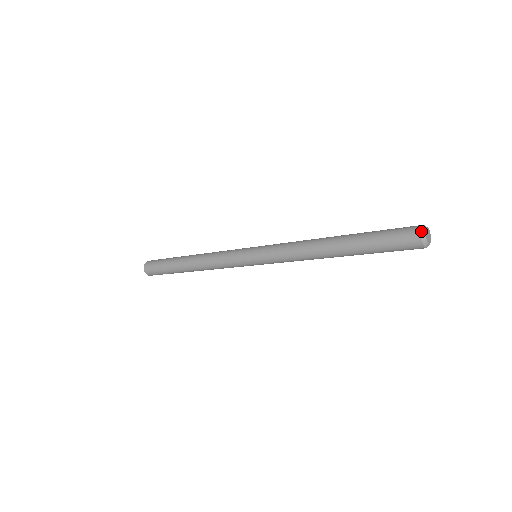
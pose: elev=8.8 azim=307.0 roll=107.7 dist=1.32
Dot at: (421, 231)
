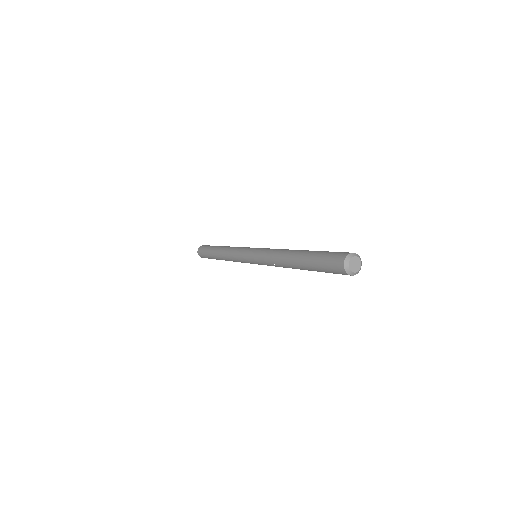
Dot at: (345, 270)
